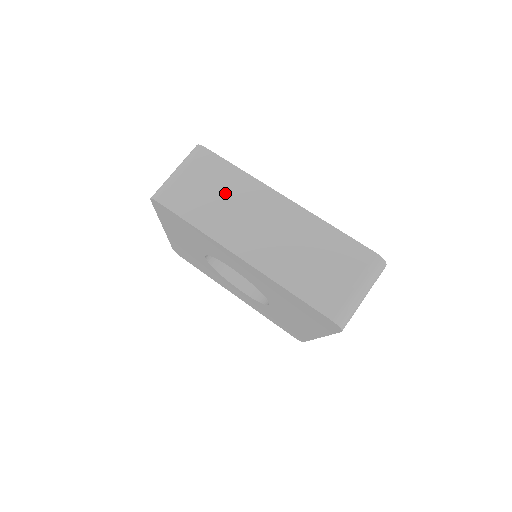
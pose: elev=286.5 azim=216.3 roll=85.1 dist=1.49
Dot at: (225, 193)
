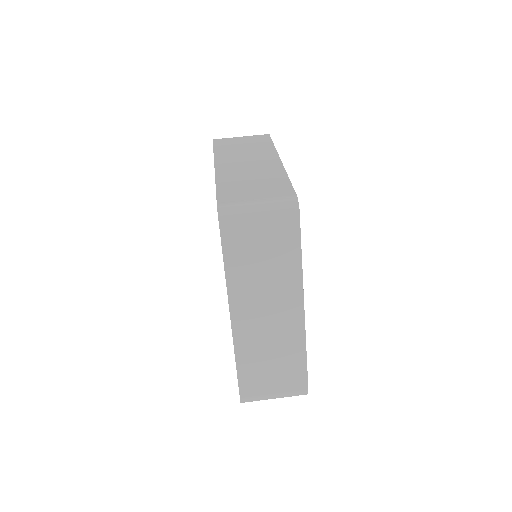
Dot at: (271, 266)
